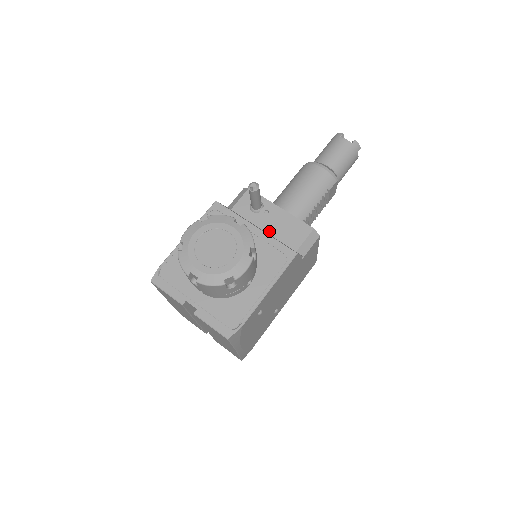
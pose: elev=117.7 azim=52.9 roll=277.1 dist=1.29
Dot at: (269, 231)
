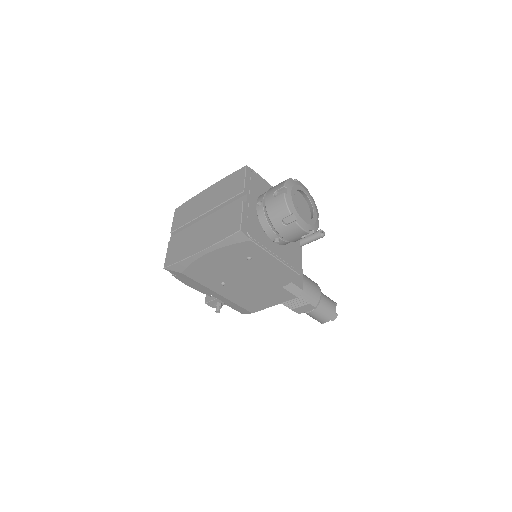
Dot at: occluded
